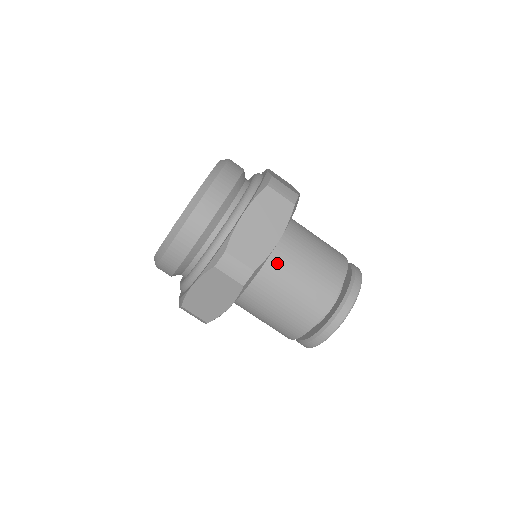
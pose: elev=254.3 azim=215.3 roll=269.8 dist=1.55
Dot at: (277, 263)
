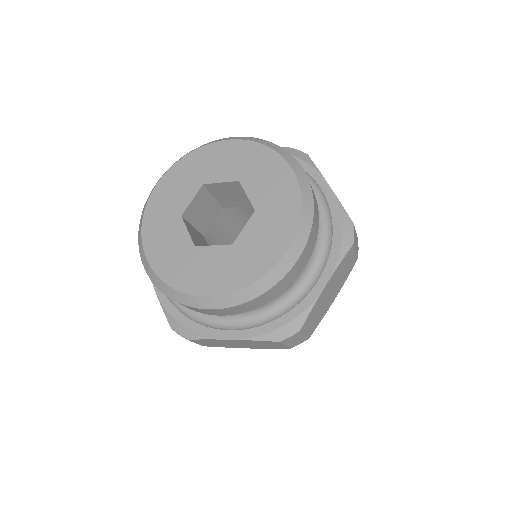
Dot at: occluded
